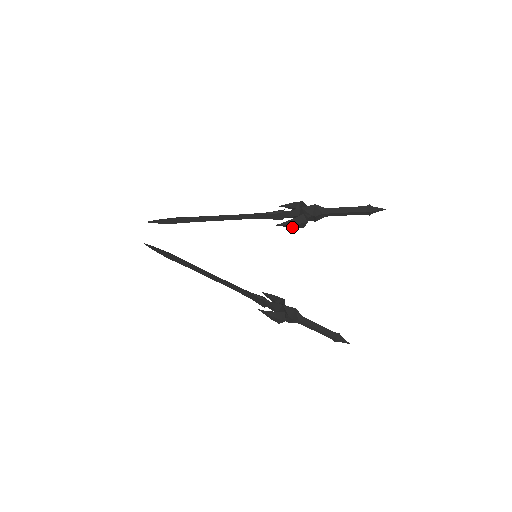
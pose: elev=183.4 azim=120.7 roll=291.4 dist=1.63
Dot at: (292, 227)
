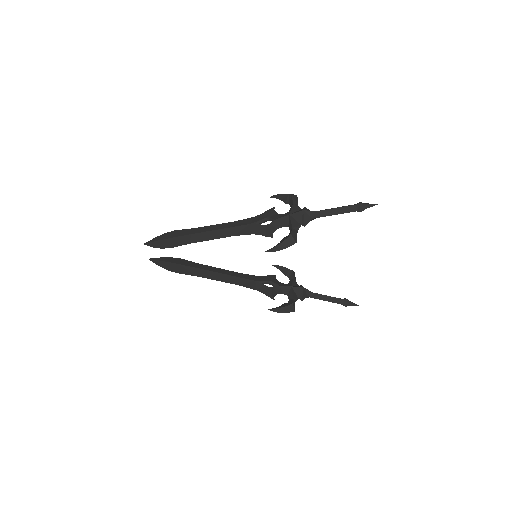
Dot at: (282, 249)
